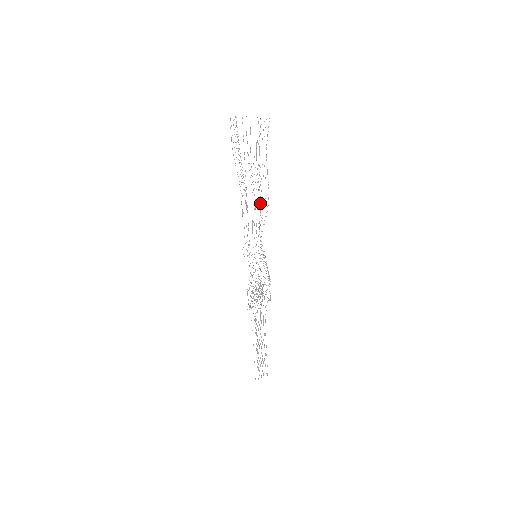
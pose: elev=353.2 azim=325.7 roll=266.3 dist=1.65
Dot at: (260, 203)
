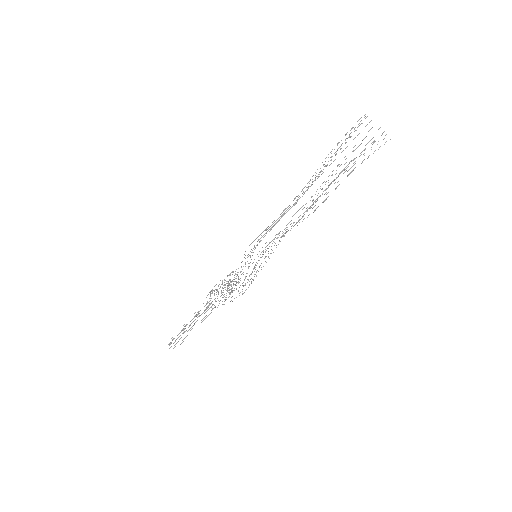
Dot at: (304, 214)
